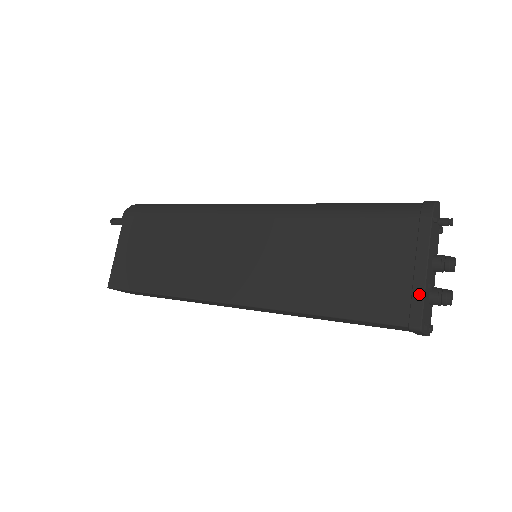
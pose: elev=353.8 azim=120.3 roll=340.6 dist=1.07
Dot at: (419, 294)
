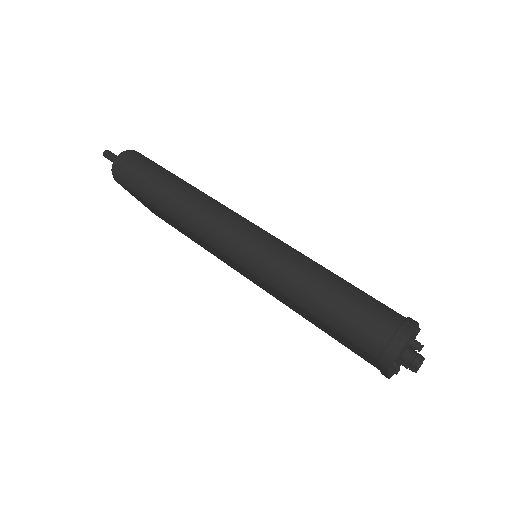
Dot at: (385, 375)
